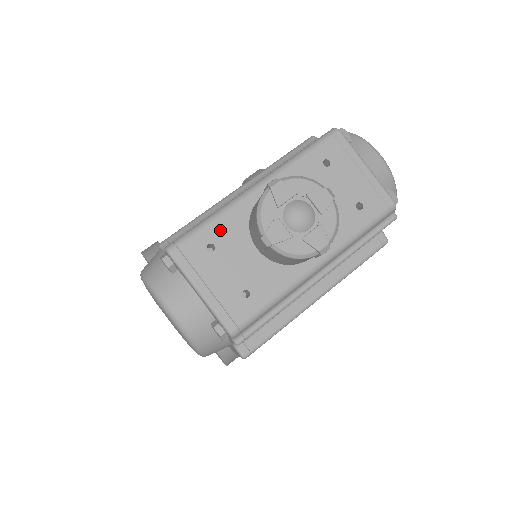
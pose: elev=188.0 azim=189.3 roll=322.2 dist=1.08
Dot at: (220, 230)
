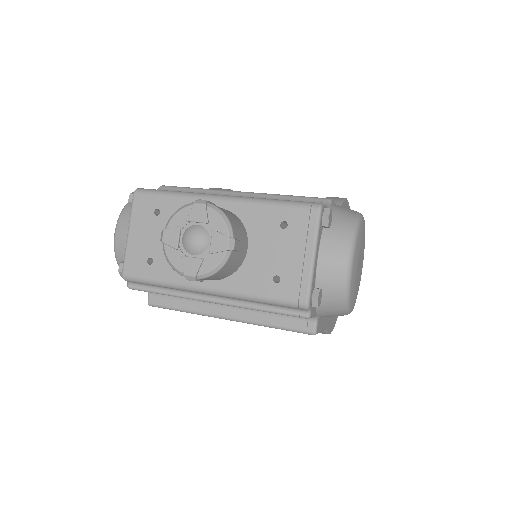
Dot at: (172, 206)
